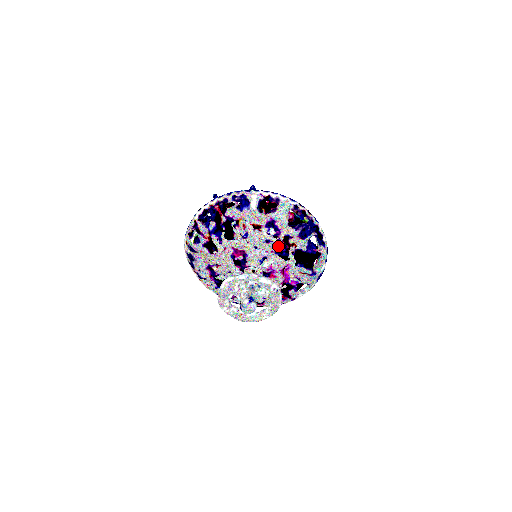
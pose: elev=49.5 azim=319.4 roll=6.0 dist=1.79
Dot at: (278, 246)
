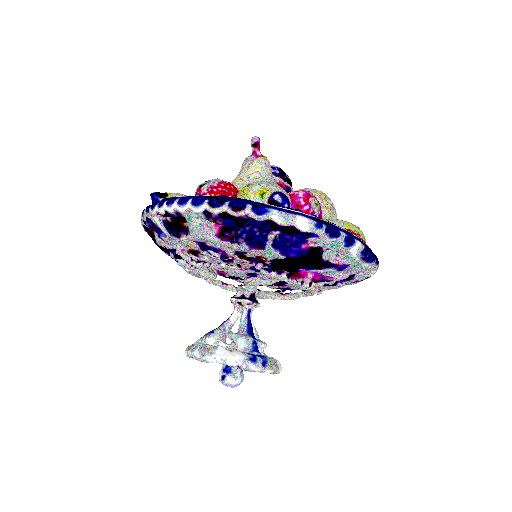
Dot at: (243, 264)
